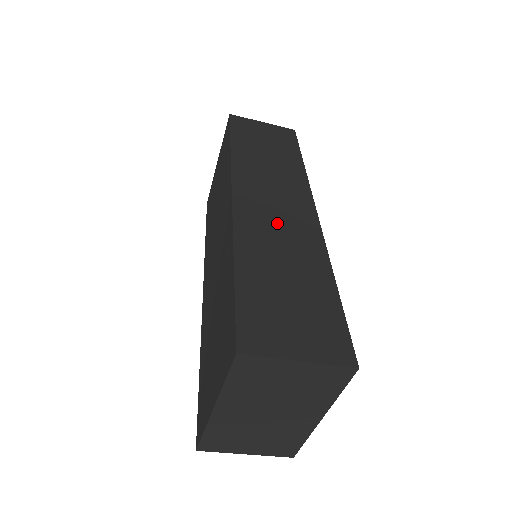
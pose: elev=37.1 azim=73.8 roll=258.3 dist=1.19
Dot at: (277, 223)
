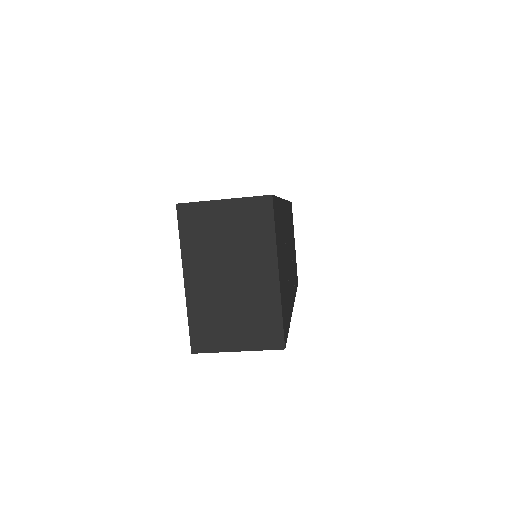
Dot at: occluded
